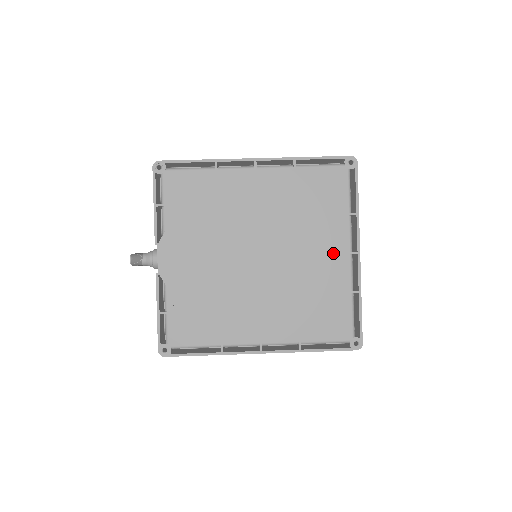
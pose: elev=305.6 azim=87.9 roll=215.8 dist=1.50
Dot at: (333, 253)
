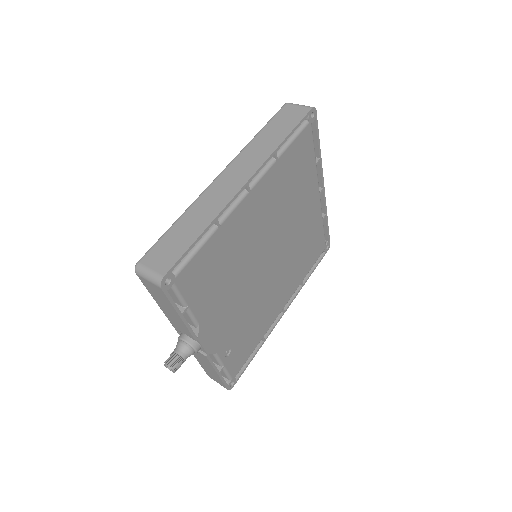
Dot at: (311, 205)
